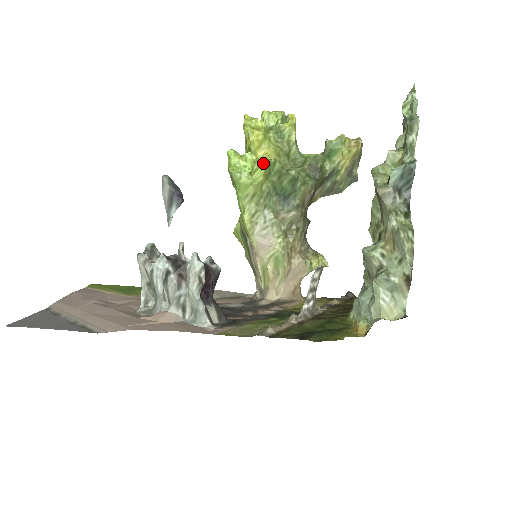
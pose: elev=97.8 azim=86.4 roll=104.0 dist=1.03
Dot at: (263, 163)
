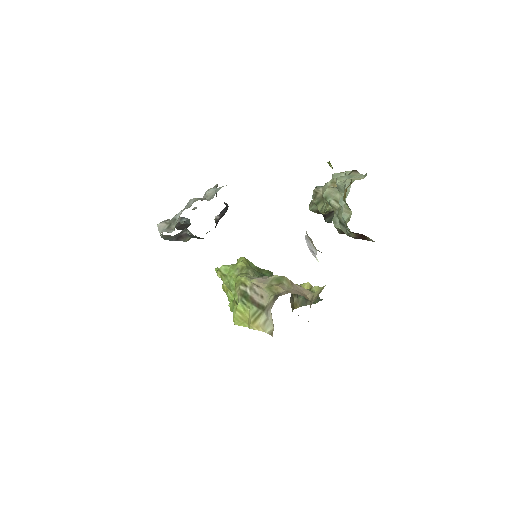
Dot at: (243, 258)
